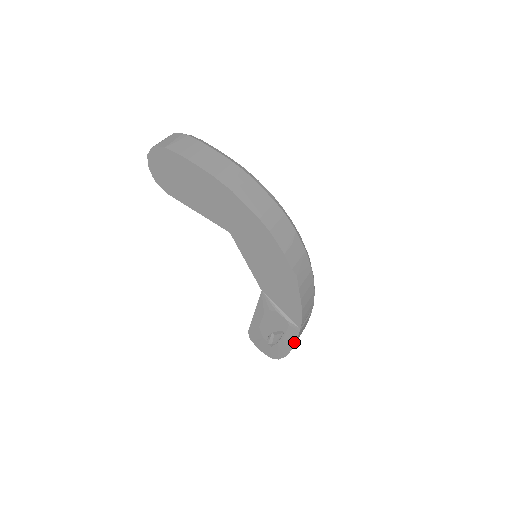
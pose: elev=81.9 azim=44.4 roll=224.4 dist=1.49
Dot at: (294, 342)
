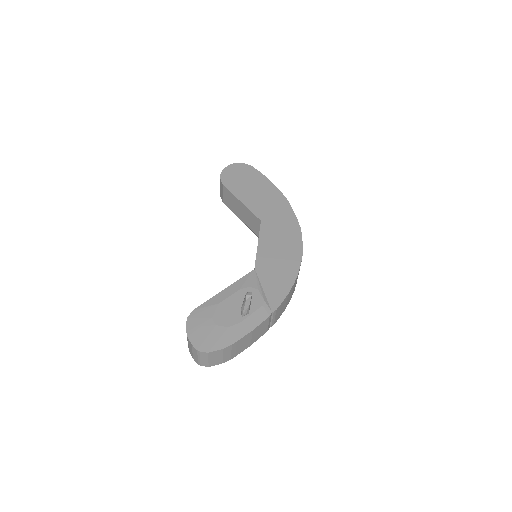
Dot at: (252, 329)
